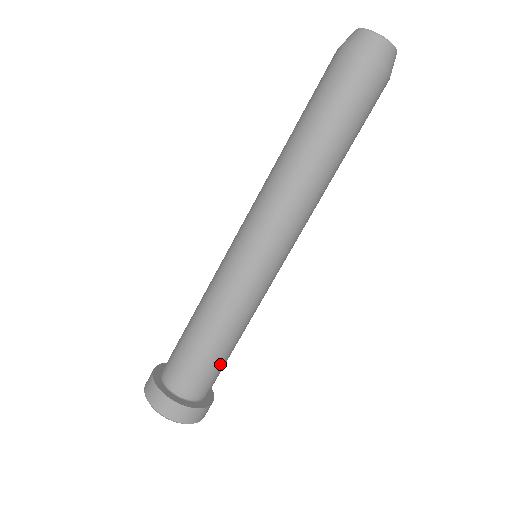
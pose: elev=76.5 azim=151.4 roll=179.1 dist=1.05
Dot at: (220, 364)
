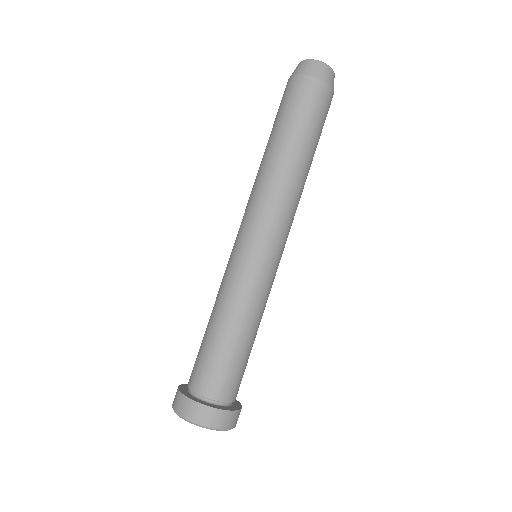
Dot at: (221, 357)
